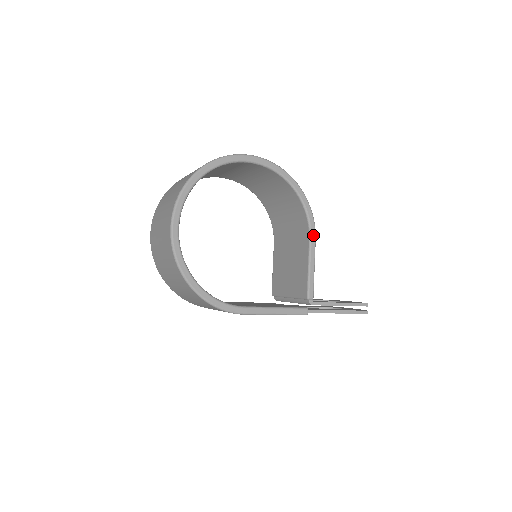
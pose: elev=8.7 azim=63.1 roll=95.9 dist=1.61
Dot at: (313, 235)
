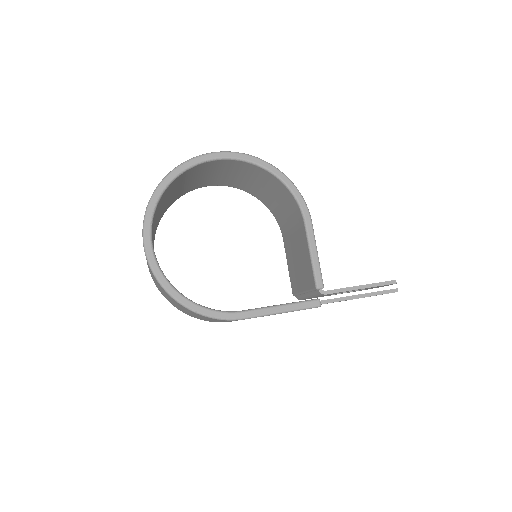
Dot at: (307, 218)
